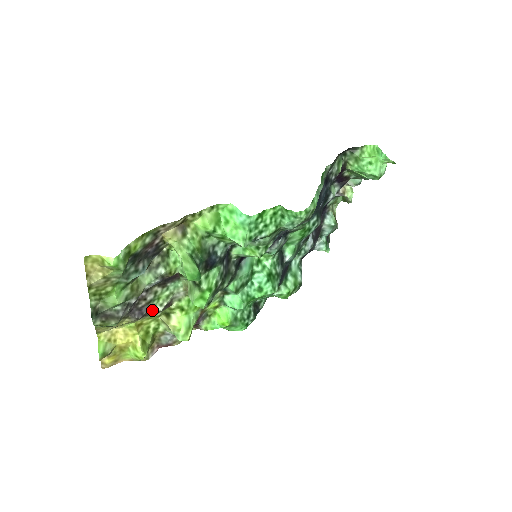
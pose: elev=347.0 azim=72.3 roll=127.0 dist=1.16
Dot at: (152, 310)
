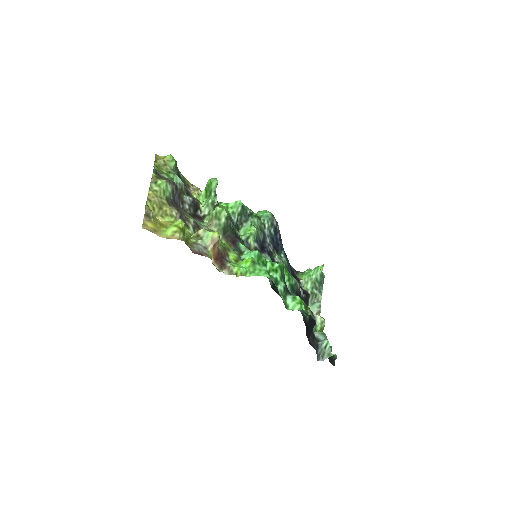
Dot at: (186, 220)
